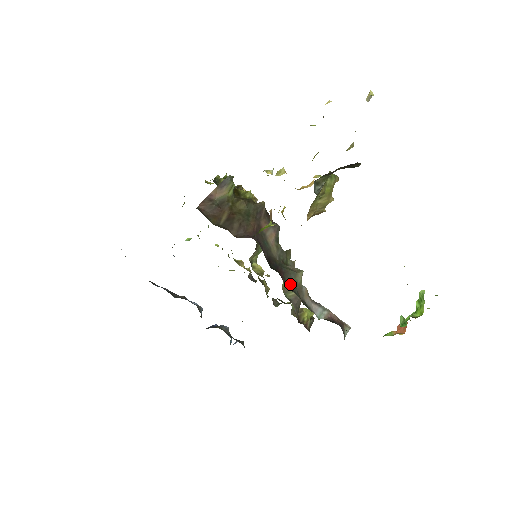
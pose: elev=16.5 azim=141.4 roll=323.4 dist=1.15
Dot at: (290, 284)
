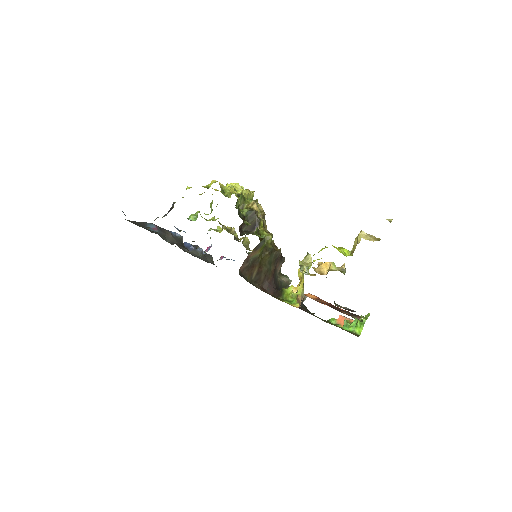
Dot at: occluded
